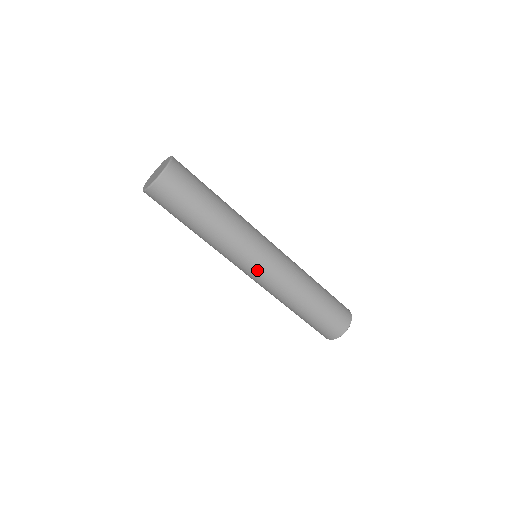
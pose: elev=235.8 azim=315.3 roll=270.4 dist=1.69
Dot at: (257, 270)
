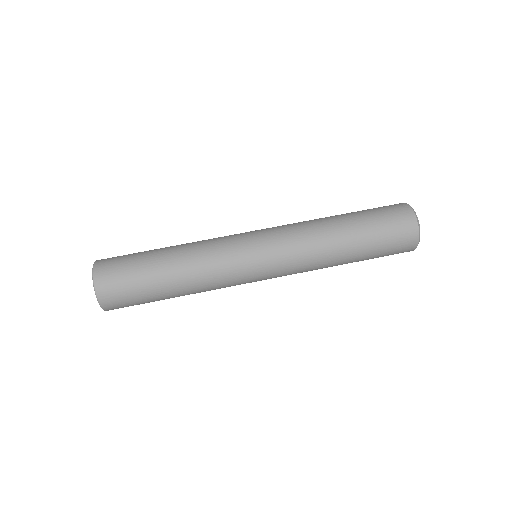
Dot at: (263, 264)
